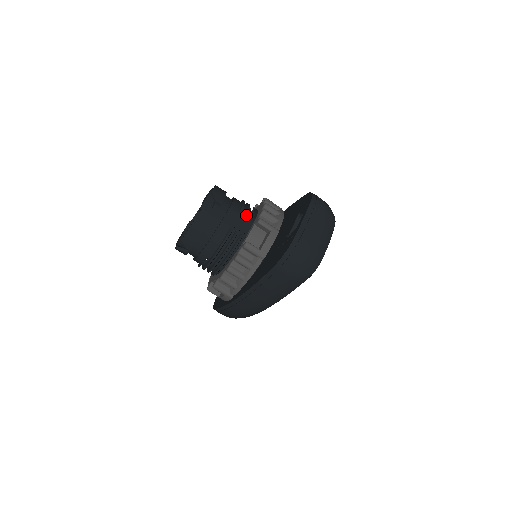
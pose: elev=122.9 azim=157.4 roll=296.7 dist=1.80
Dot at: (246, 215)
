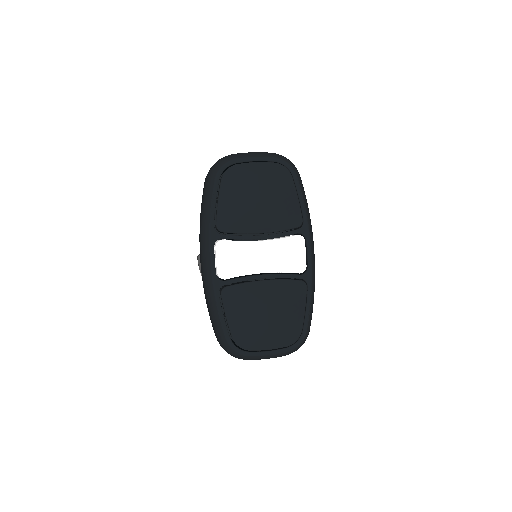
Dot at: occluded
